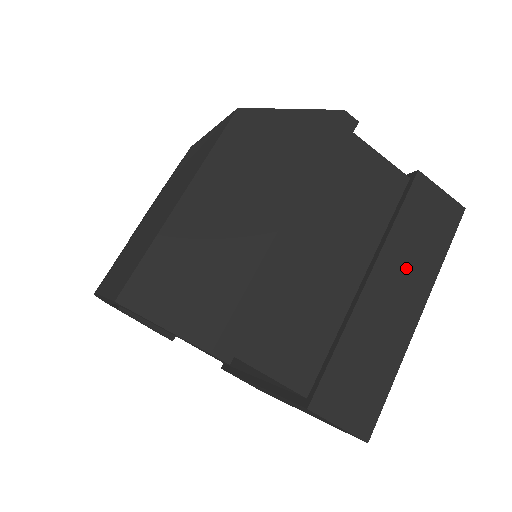
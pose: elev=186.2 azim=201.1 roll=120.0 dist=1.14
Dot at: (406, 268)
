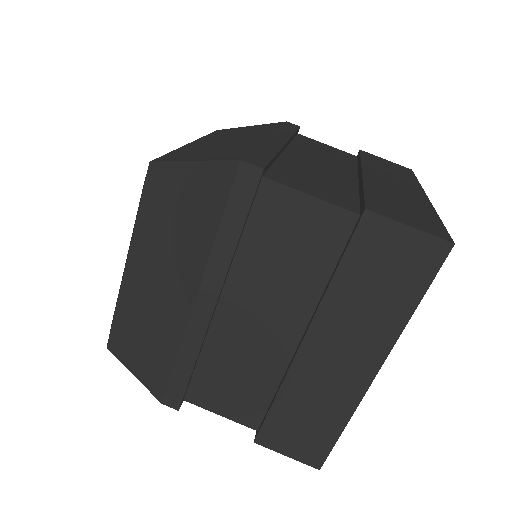
Dot at: (353, 328)
